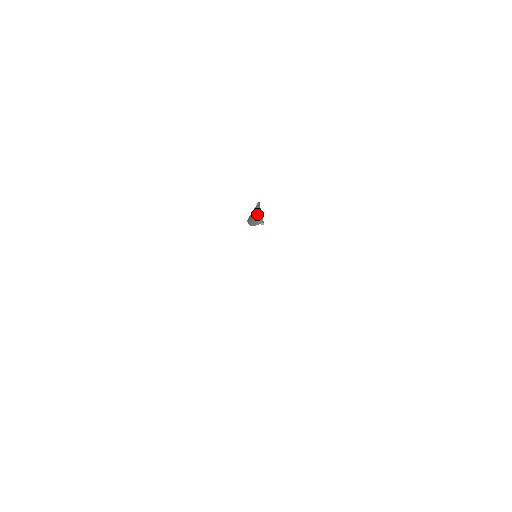
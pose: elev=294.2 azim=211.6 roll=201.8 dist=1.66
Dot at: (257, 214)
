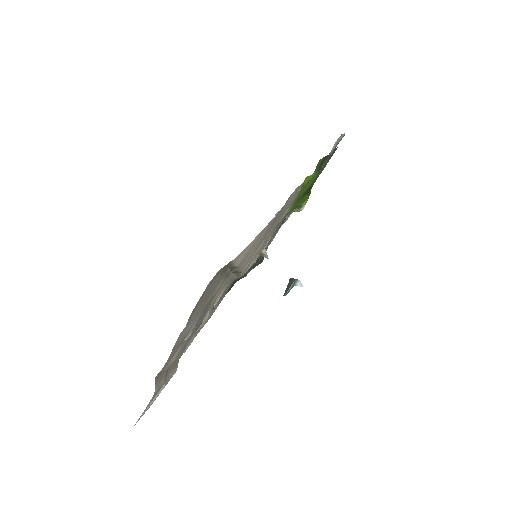
Dot at: (290, 282)
